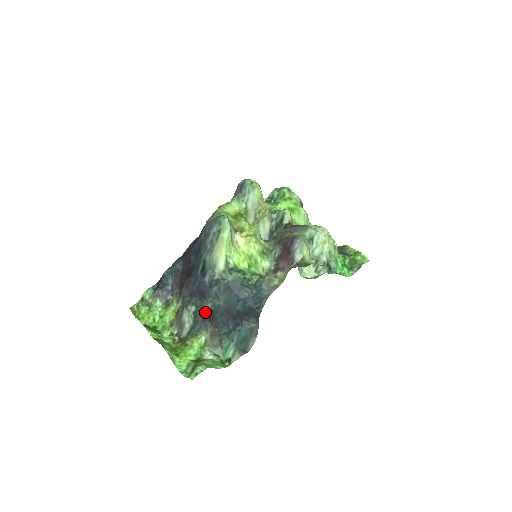
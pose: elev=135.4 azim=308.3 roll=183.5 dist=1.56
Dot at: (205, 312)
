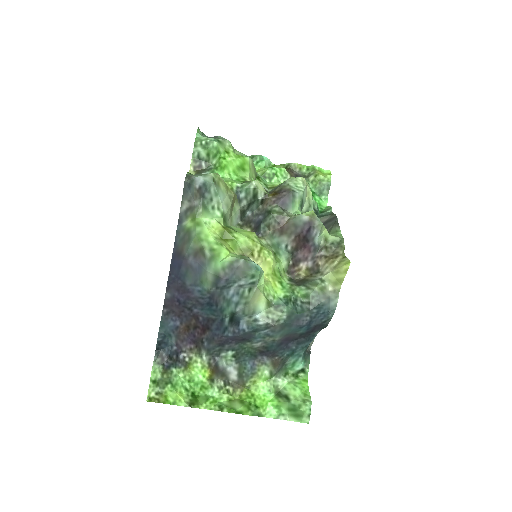
Dot at: (252, 351)
